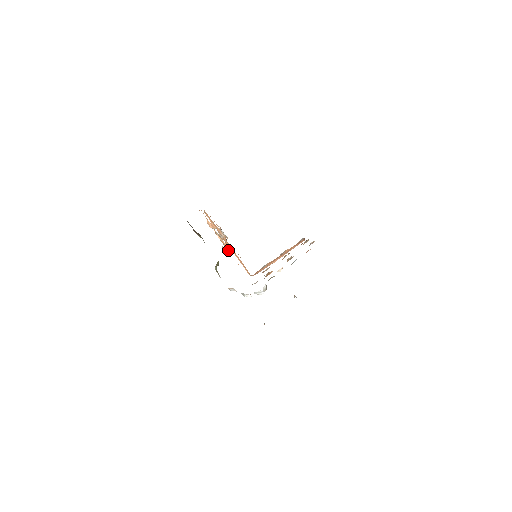
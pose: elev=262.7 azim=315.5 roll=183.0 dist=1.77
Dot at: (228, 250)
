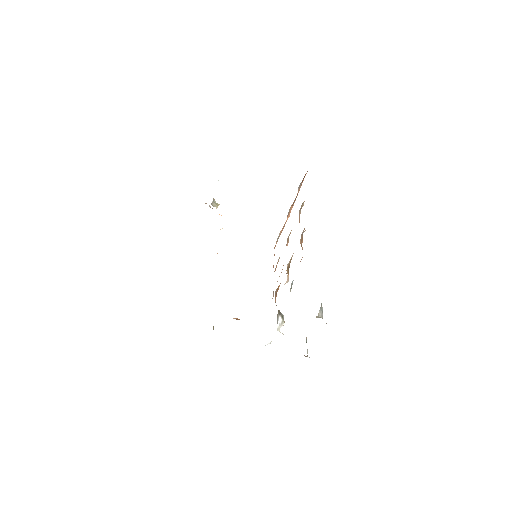
Dot at: occluded
